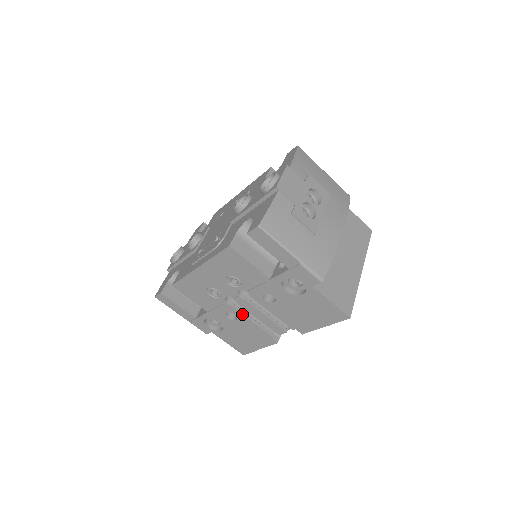
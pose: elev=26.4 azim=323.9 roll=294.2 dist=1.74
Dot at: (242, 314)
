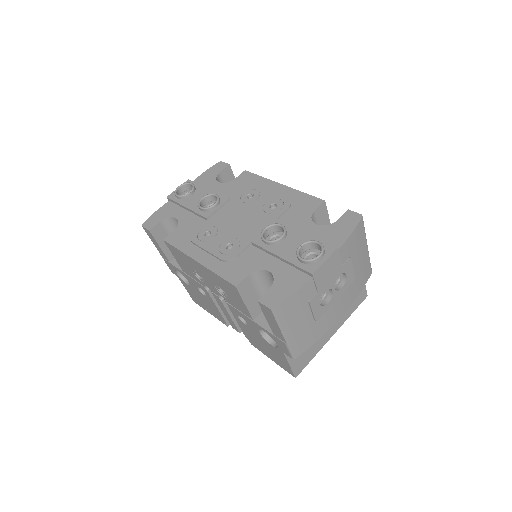
Dot at: (212, 300)
